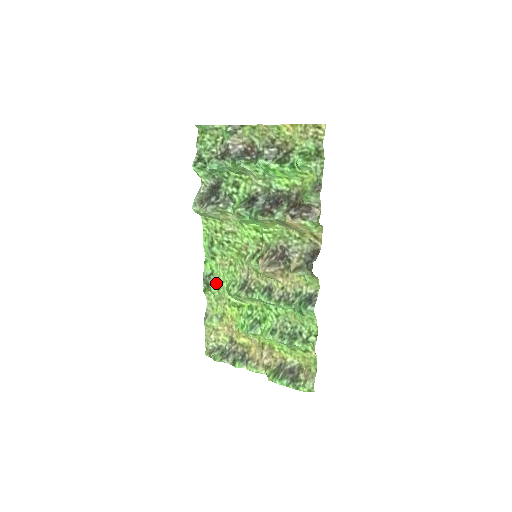
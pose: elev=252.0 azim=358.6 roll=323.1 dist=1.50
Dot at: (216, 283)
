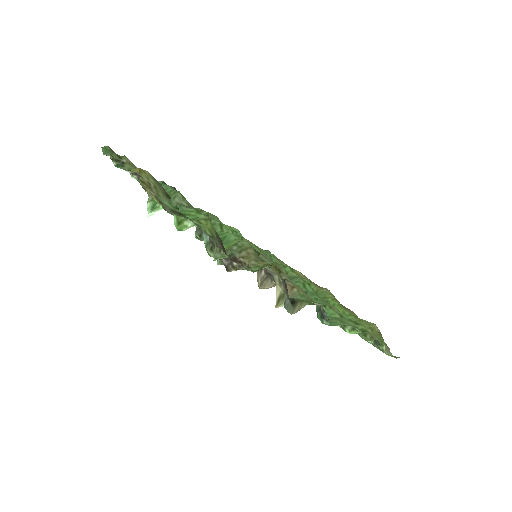
Dot at: occluded
